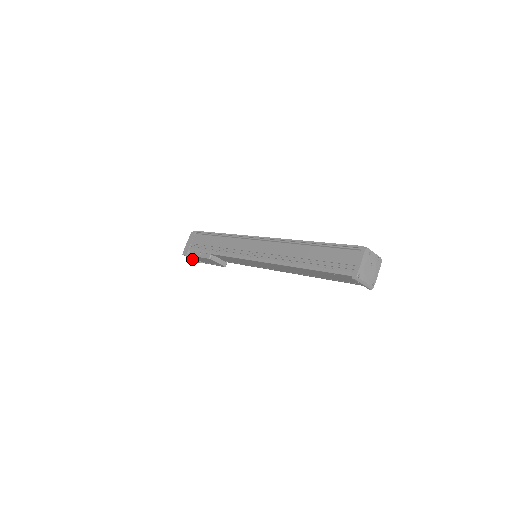
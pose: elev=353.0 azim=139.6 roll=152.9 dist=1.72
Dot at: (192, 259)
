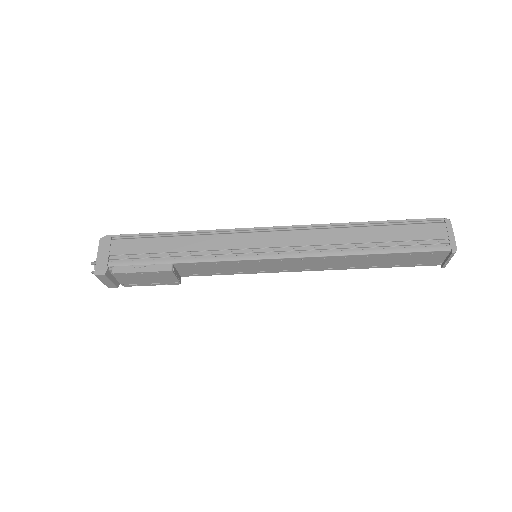
Dot at: (106, 282)
